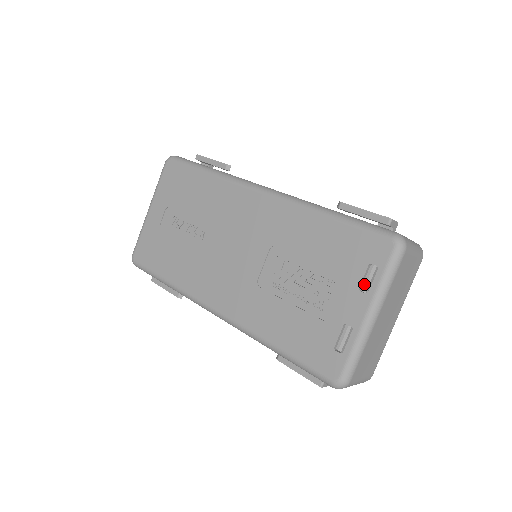
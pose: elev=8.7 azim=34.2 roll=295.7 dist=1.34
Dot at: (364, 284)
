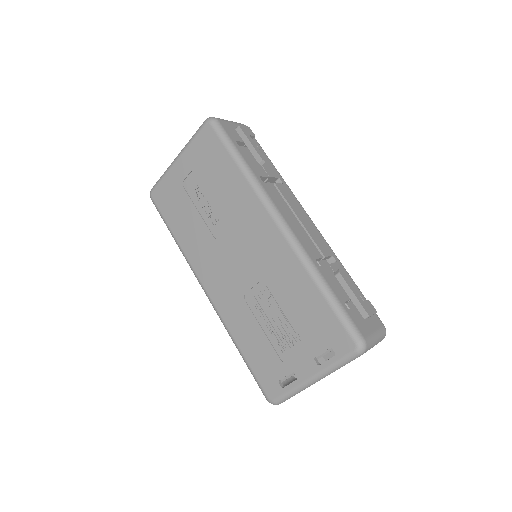
Dot at: (321, 353)
